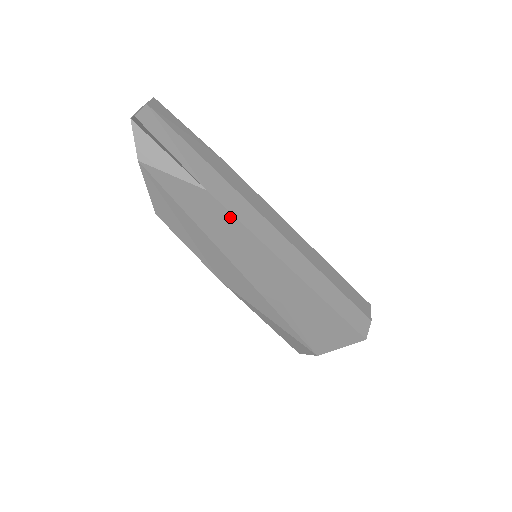
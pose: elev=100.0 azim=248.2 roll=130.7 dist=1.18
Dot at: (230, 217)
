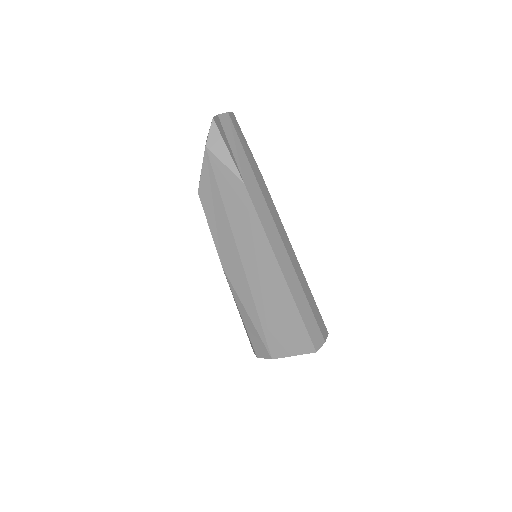
Dot at: (252, 210)
